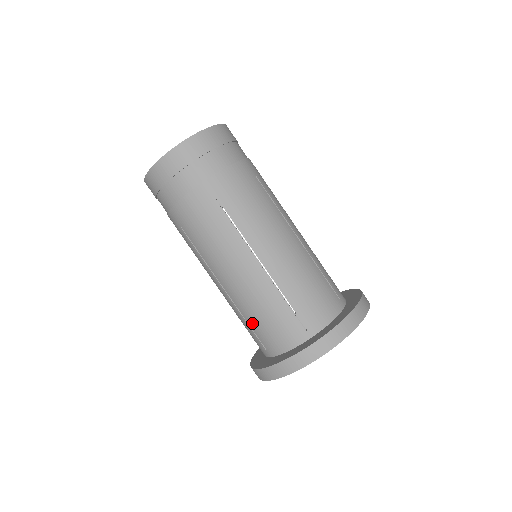
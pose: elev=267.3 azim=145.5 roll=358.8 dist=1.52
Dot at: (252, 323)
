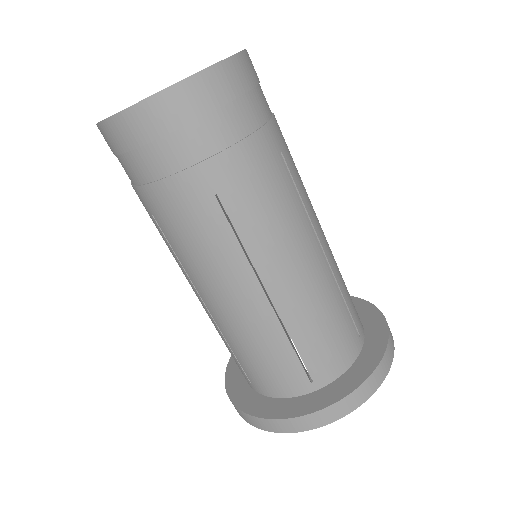
Dot at: occluded
